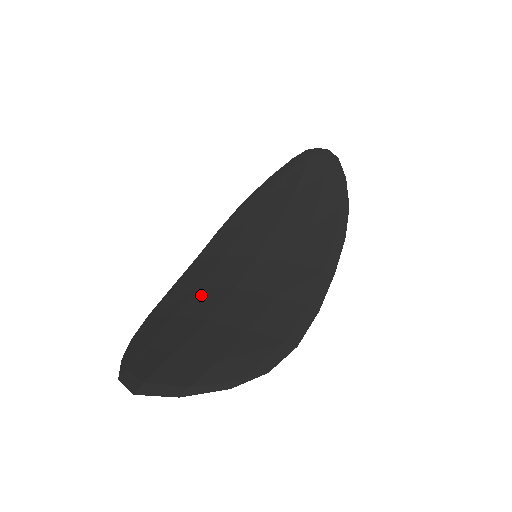
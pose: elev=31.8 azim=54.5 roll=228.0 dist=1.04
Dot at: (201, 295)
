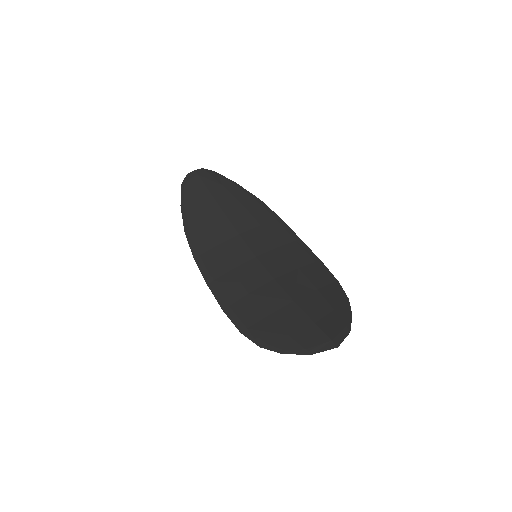
Dot at: (262, 296)
